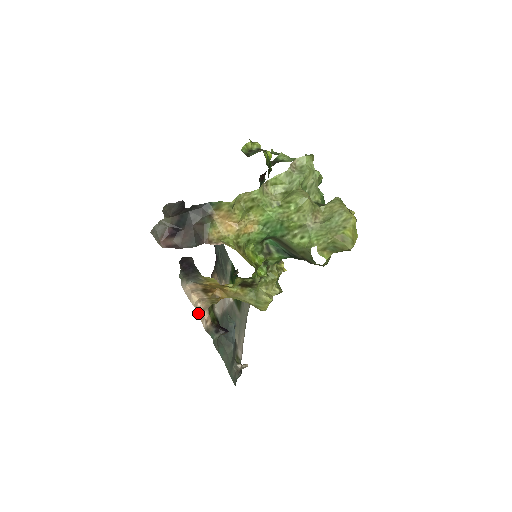
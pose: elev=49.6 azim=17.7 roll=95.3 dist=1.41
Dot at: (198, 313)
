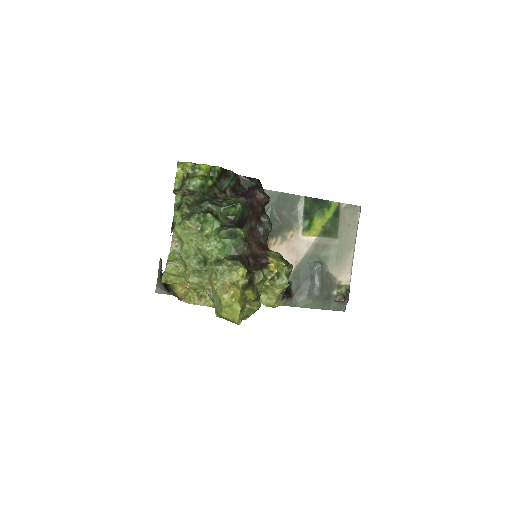
Dot at: occluded
